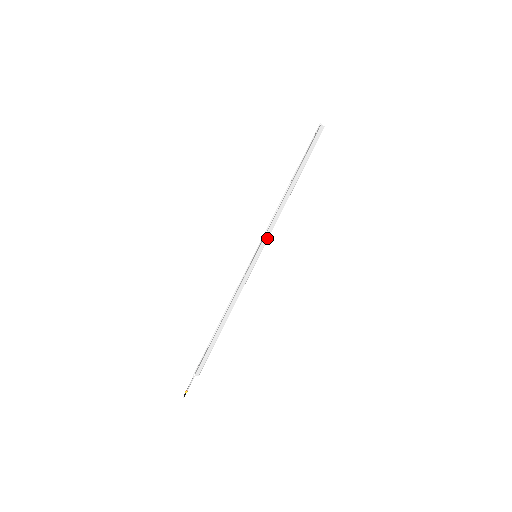
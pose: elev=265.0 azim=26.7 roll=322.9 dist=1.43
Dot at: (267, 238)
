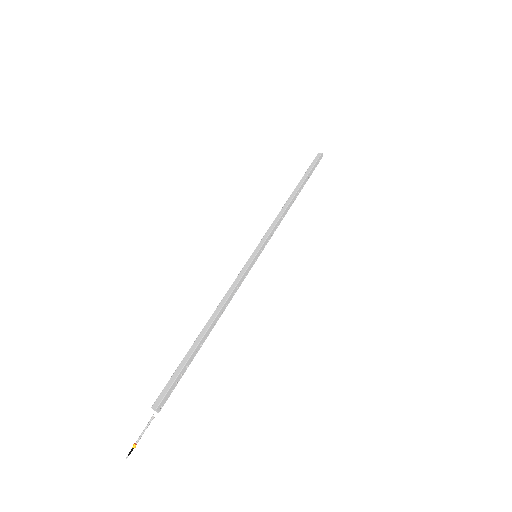
Dot at: (268, 235)
